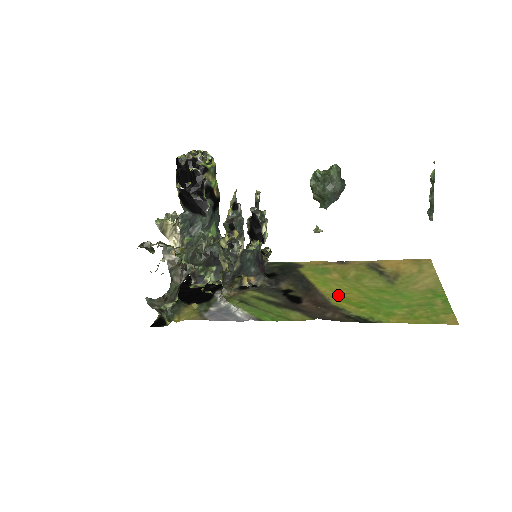
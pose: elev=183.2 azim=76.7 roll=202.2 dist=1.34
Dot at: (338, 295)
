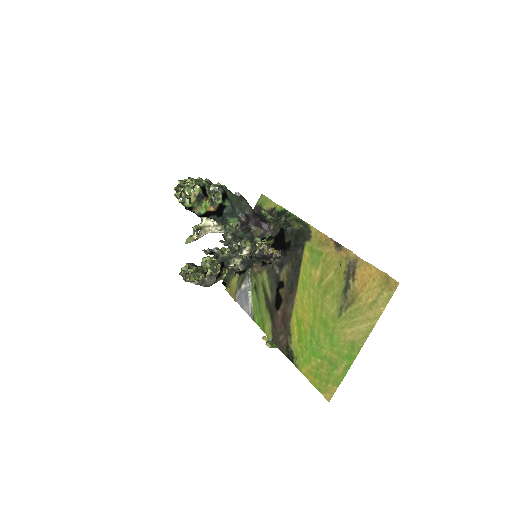
Dot at: (300, 312)
